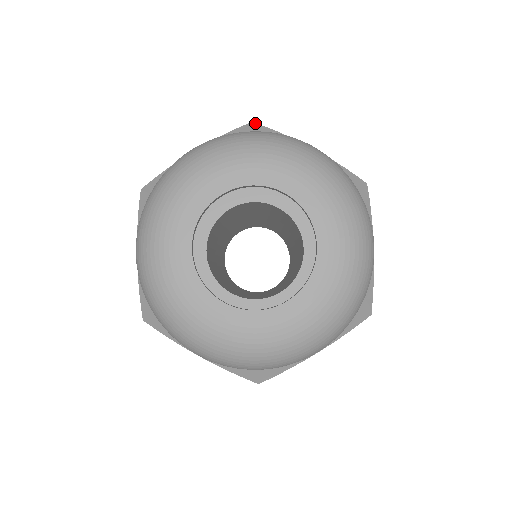
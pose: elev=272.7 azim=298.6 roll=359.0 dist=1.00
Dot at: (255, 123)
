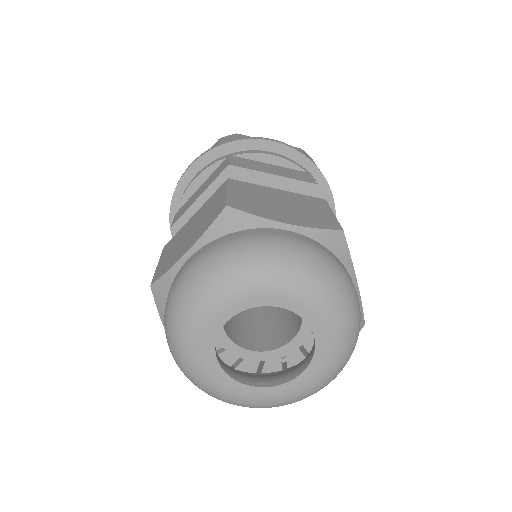
Dot at: (230, 207)
